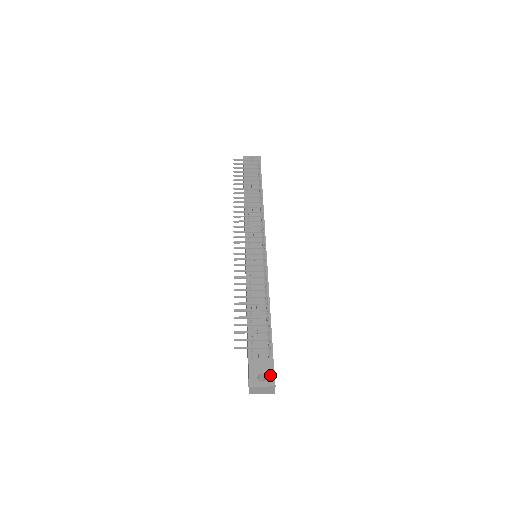
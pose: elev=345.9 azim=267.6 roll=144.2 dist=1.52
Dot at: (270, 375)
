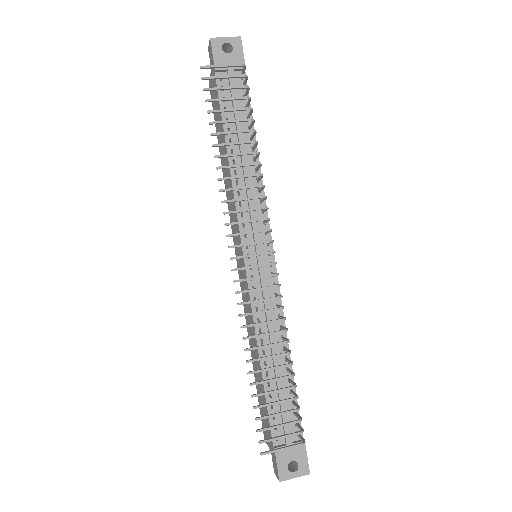
Dot at: (302, 461)
